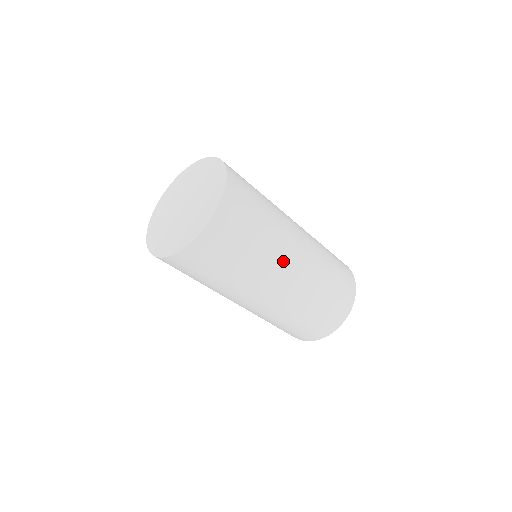
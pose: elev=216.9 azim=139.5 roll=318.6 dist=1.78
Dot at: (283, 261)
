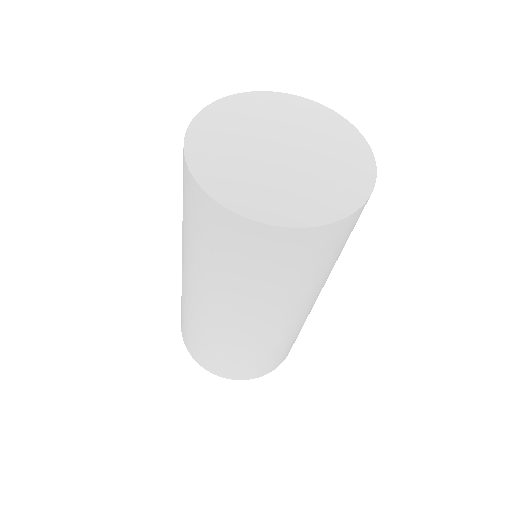
Dot at: (276, 314)
